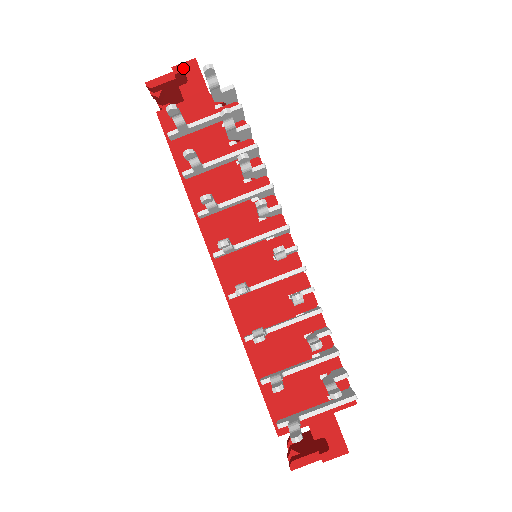
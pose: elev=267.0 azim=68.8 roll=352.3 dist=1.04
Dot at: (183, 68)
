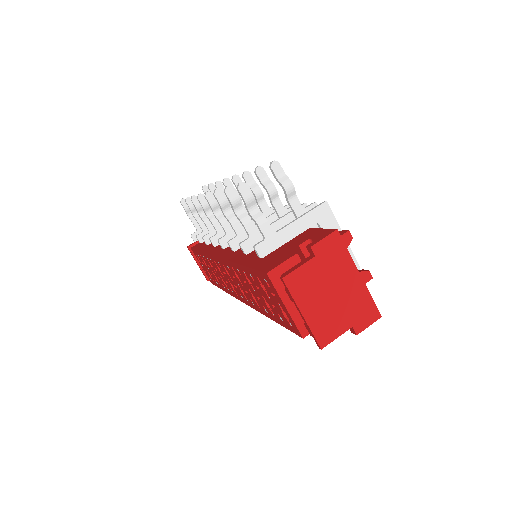
Dot at: occluded
